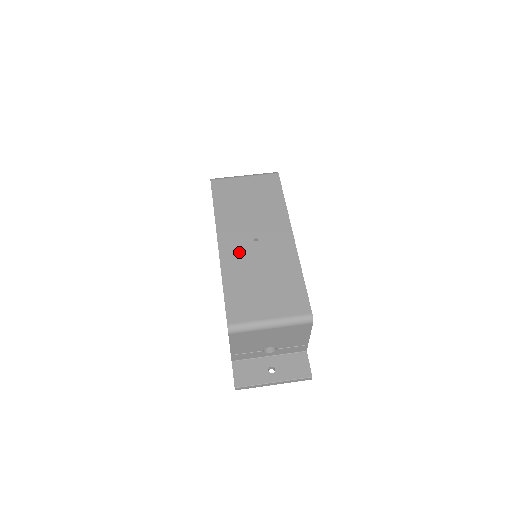
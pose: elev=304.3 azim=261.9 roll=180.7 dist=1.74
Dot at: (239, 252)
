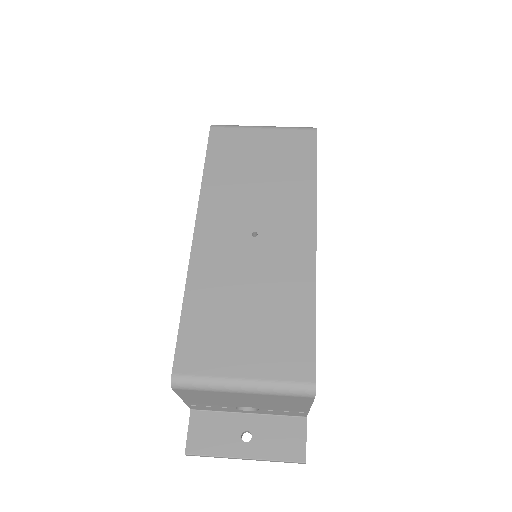
Dot at: (223, 251)
